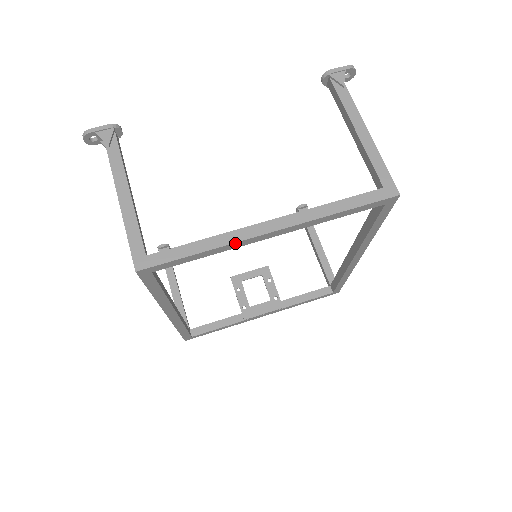
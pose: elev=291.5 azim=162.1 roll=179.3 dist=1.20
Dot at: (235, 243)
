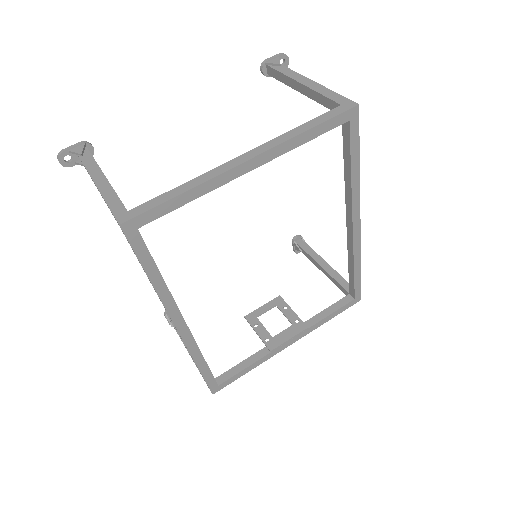
Dot at: (214, 179)
